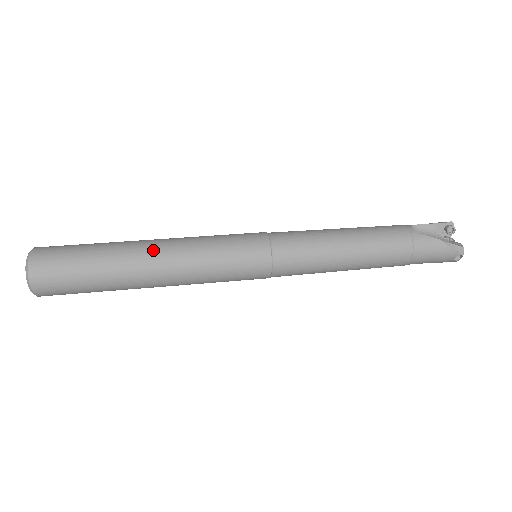
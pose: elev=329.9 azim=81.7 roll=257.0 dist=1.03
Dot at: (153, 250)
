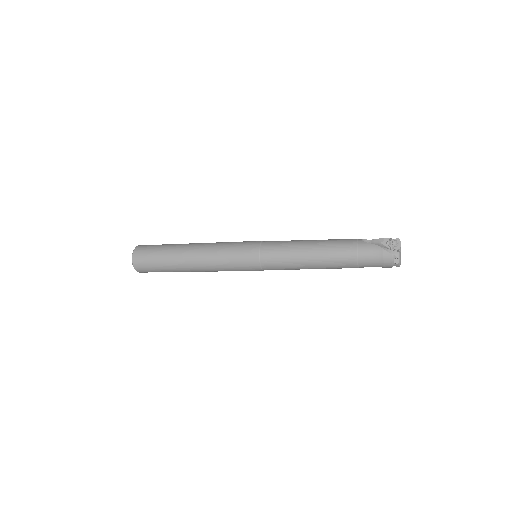
Dot at: (194, 246)
